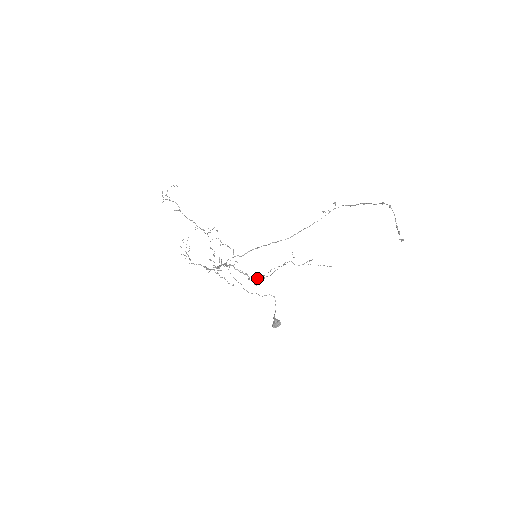
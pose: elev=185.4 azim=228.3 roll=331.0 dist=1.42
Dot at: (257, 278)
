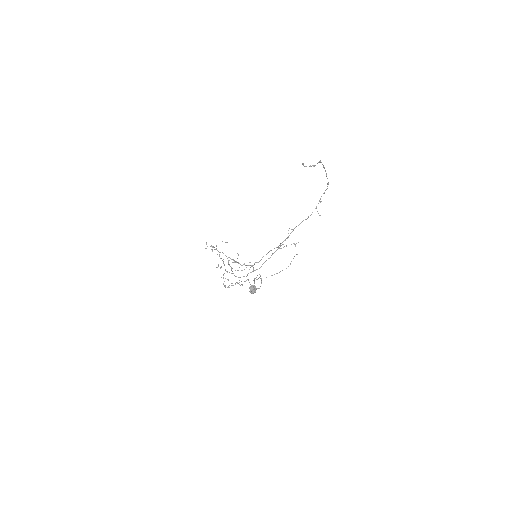
Dot at: occluded
